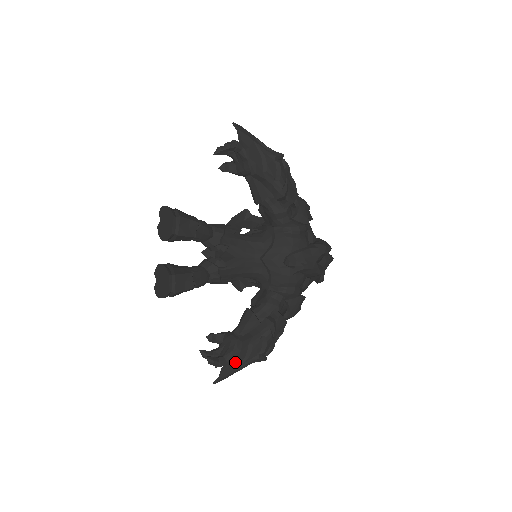
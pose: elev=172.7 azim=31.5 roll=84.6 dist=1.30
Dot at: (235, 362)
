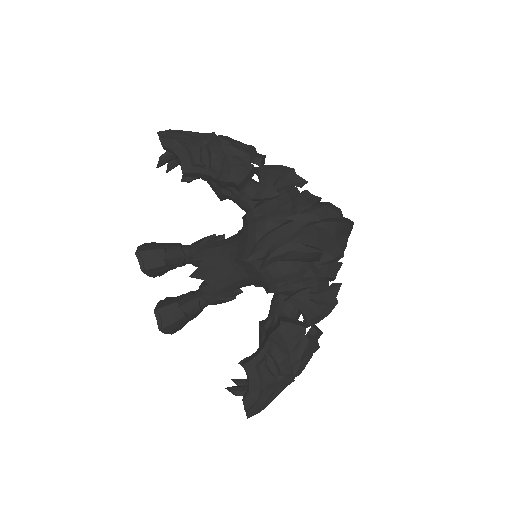
Dot at: (251, 390)
